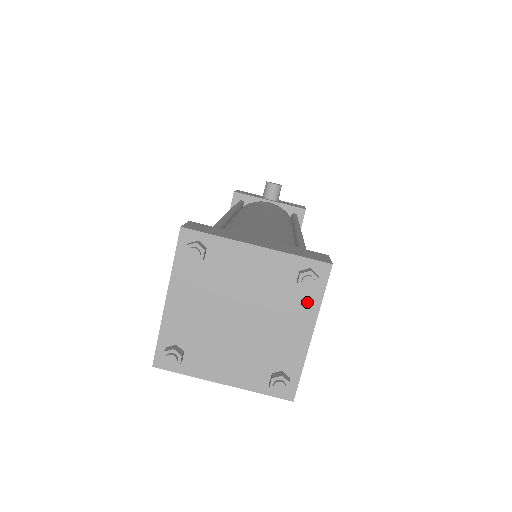
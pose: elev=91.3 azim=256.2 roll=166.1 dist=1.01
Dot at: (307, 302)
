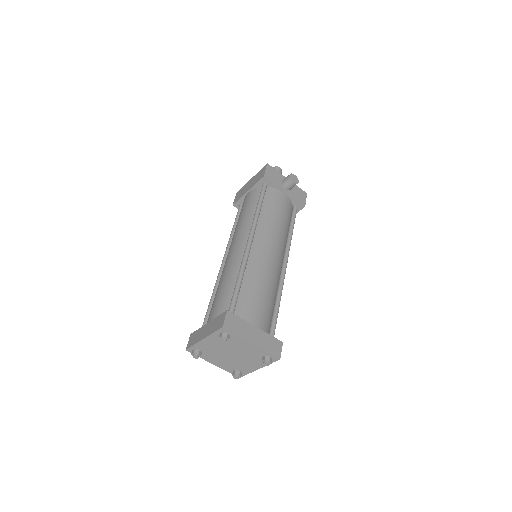
Dot at: occluded
